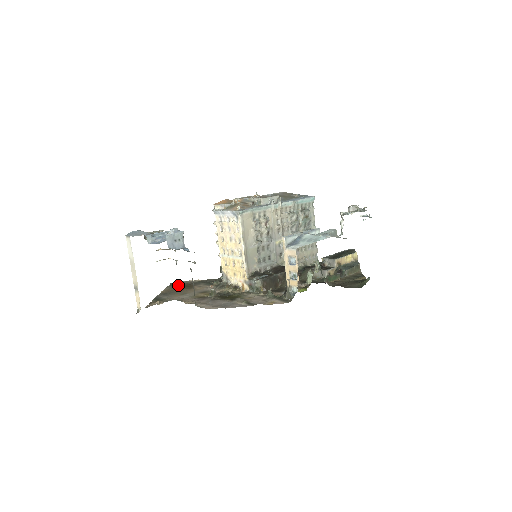
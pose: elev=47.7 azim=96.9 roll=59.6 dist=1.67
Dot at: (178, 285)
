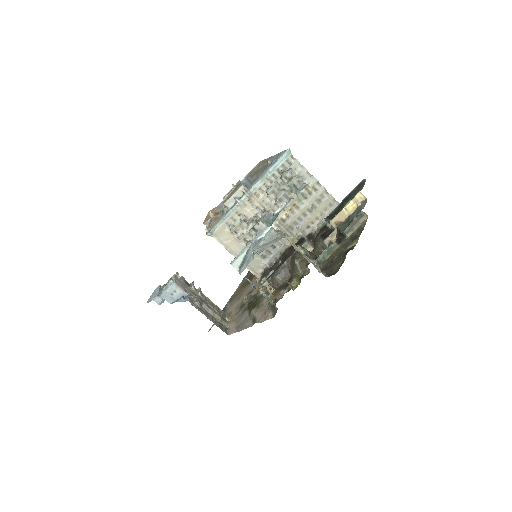
Dot at: (248, 276)
